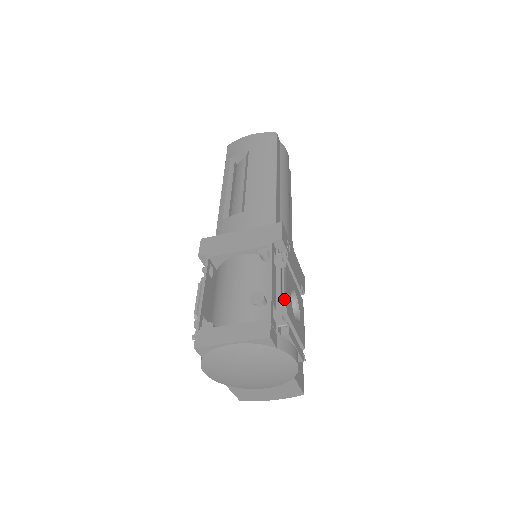
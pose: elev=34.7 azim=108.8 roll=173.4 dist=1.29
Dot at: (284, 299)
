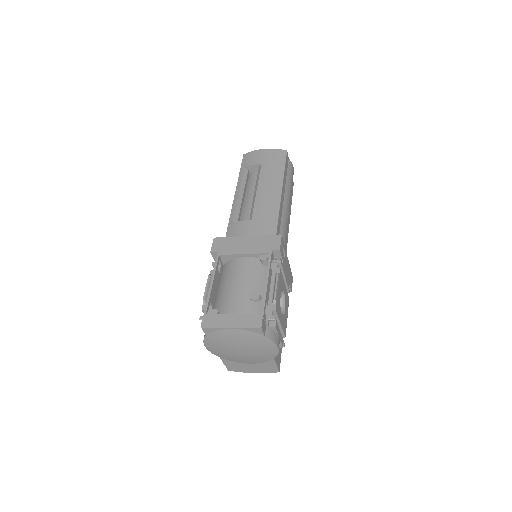
Dot at: (275, 299)
